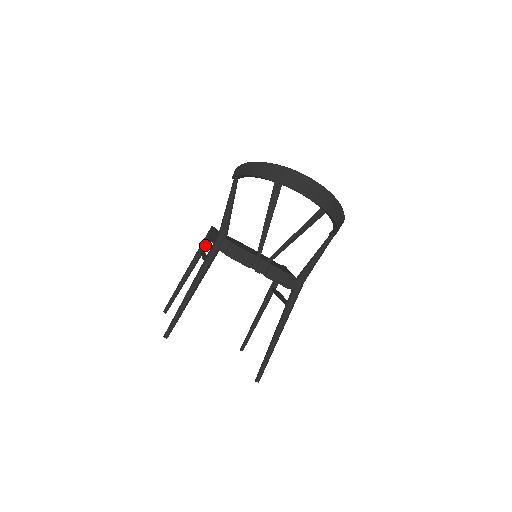
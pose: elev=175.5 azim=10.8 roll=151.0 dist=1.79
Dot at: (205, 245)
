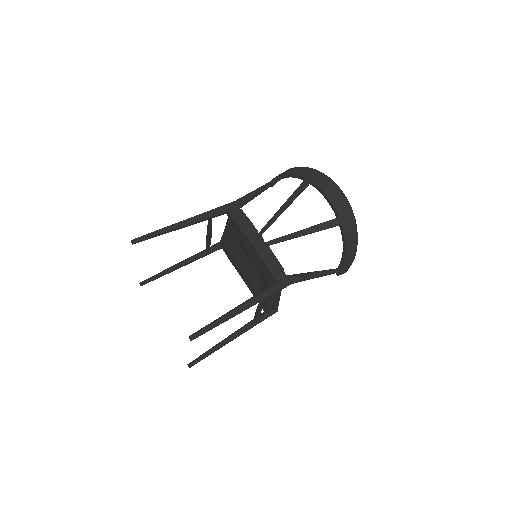
Dot at: (214, 247)
